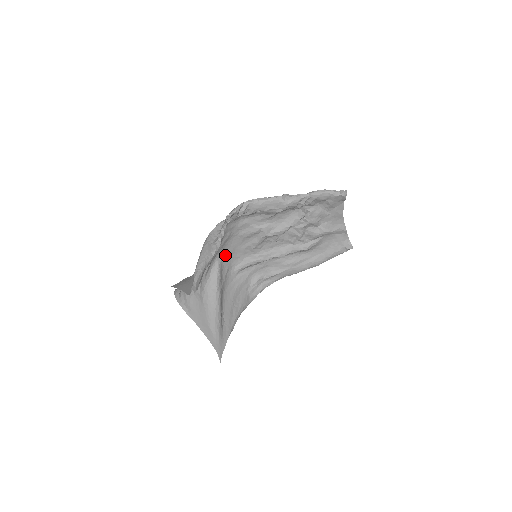
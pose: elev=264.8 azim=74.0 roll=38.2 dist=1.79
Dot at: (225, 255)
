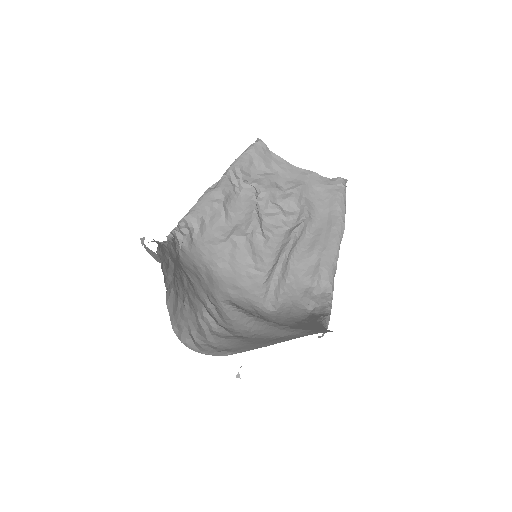
Dot at: (231, 298)
